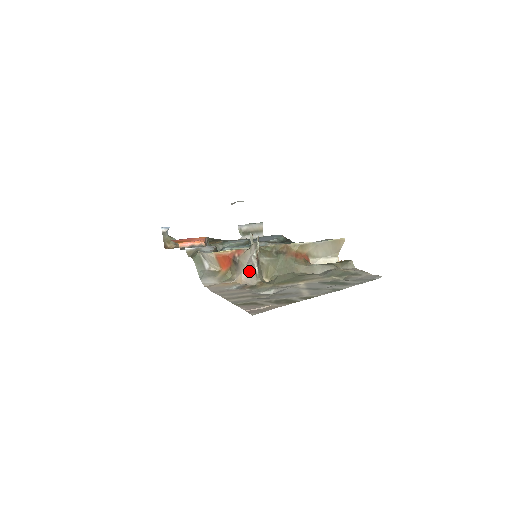
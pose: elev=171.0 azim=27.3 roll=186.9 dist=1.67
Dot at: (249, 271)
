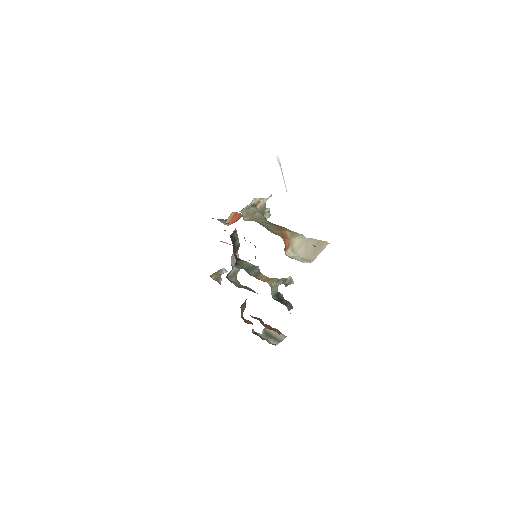
Dot at: occluded
